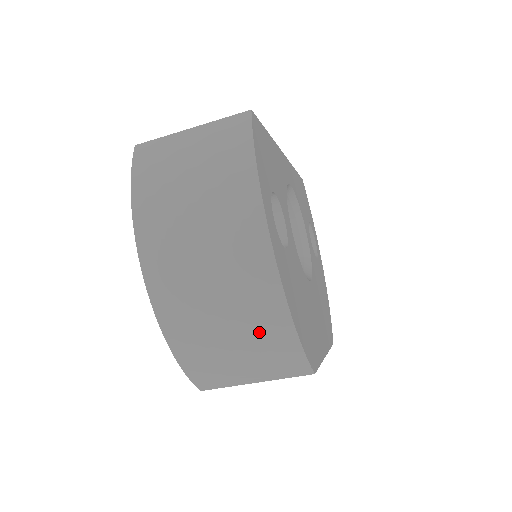
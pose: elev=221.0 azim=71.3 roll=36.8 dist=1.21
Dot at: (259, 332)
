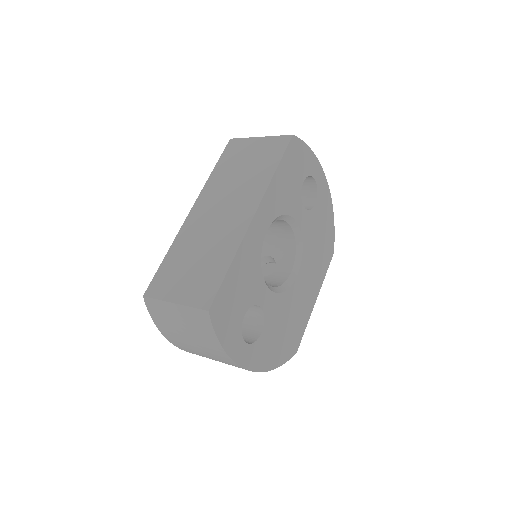
Dot at: occluded
